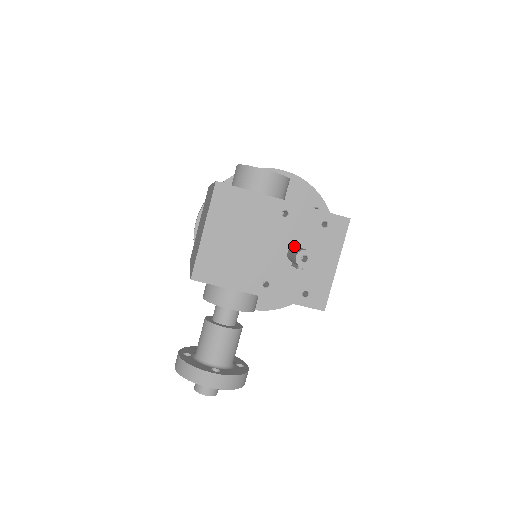
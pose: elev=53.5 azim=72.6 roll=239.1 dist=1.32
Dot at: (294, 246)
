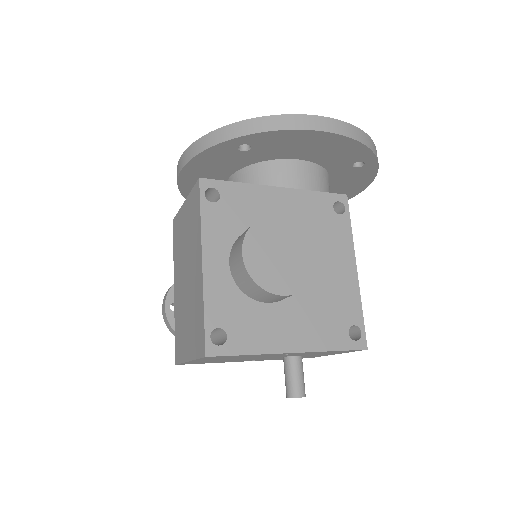
Dot at: (292, 358)
